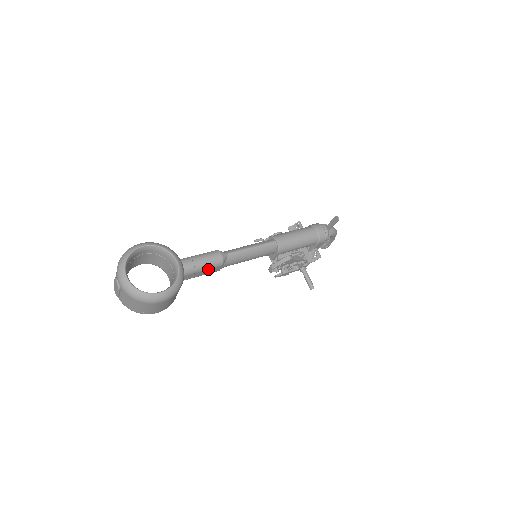
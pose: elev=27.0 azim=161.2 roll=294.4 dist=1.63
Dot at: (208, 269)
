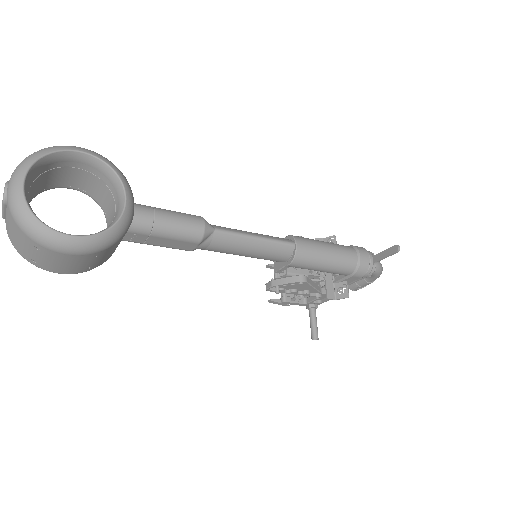
Dot at: (174, 238)
